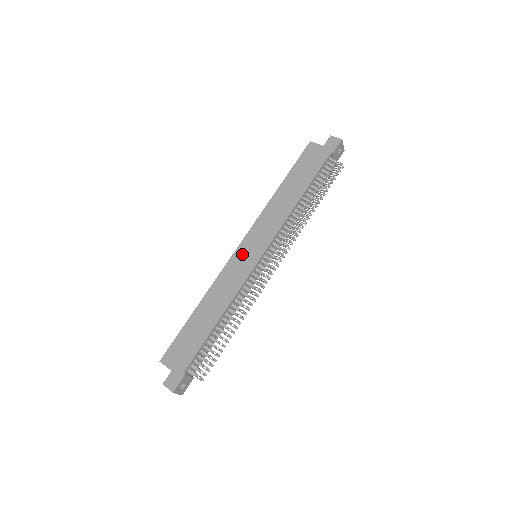
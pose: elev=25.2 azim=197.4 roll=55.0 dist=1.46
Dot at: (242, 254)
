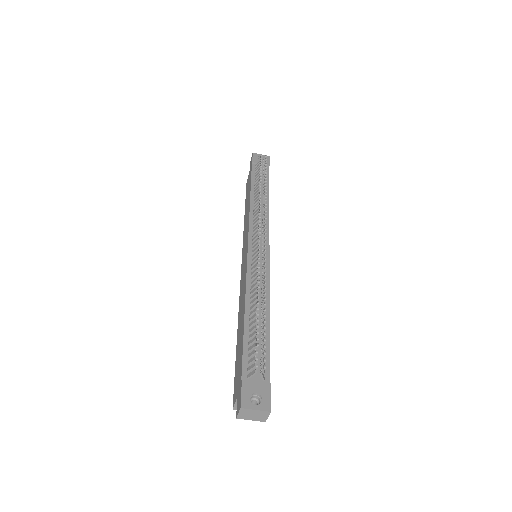
Dot at: (243, 267)
